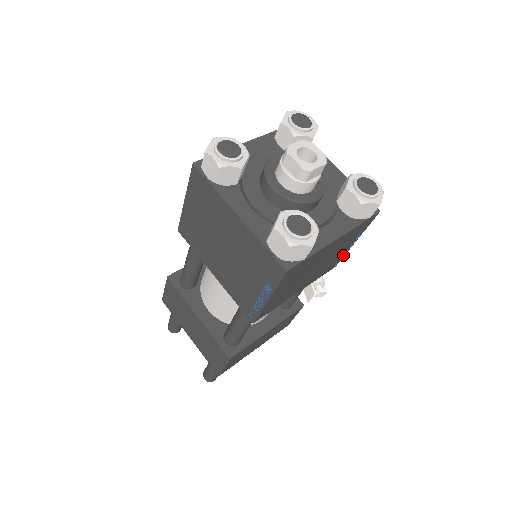
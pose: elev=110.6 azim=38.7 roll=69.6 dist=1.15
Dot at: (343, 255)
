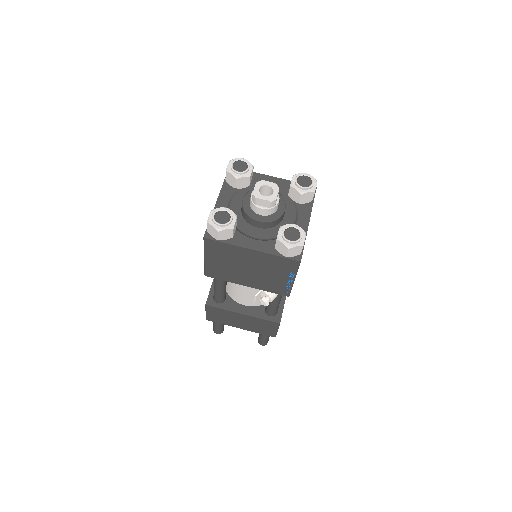
Dot at: (288, 287)
